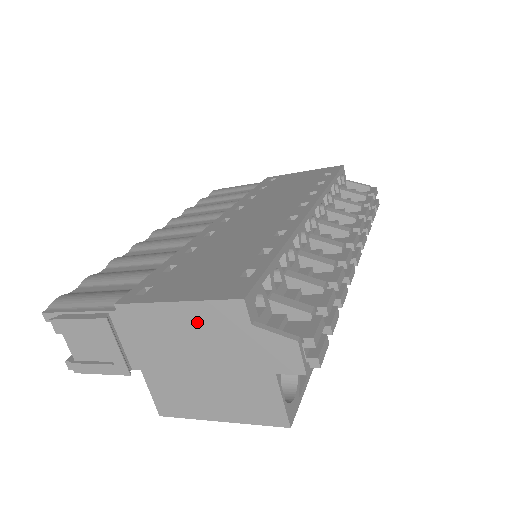
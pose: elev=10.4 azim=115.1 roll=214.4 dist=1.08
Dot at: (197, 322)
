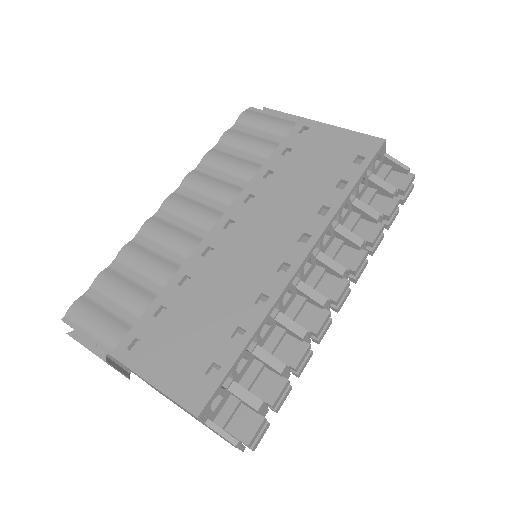
Dot at: (169, 398)
